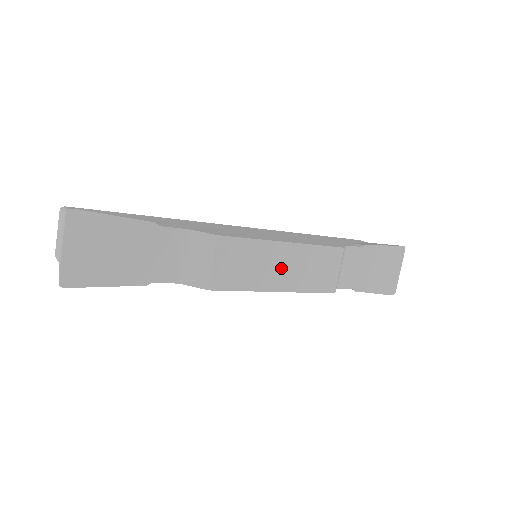
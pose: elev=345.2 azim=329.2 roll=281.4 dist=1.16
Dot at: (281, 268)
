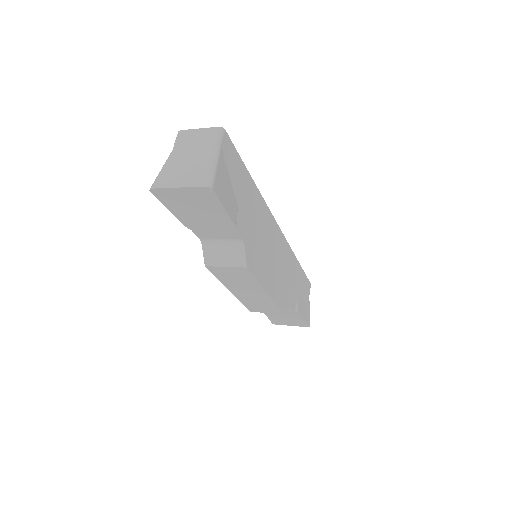
Dot at: (248, 292)
